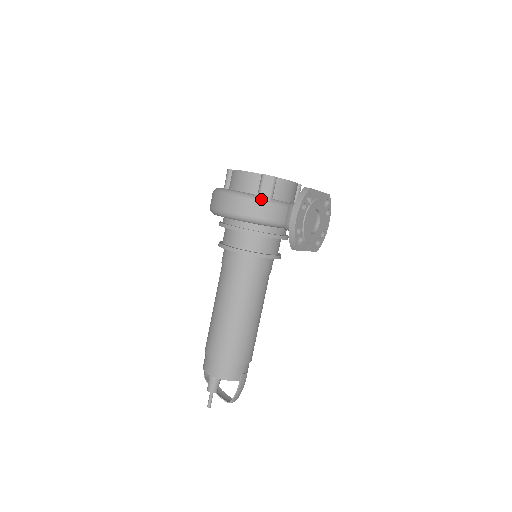
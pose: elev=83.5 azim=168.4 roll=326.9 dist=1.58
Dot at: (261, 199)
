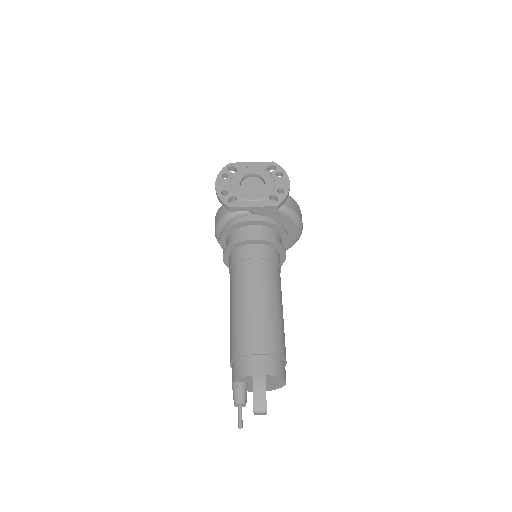
Dot at: occluded
